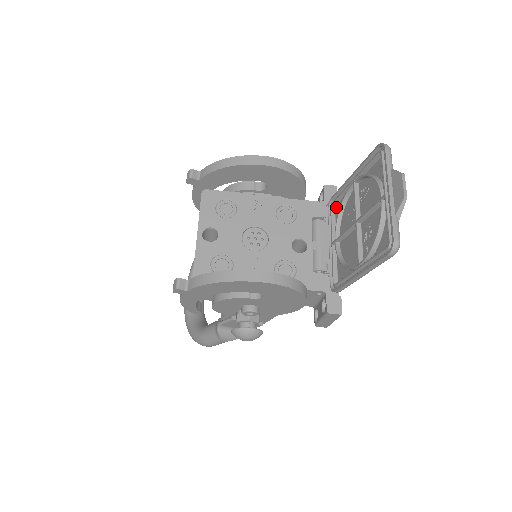
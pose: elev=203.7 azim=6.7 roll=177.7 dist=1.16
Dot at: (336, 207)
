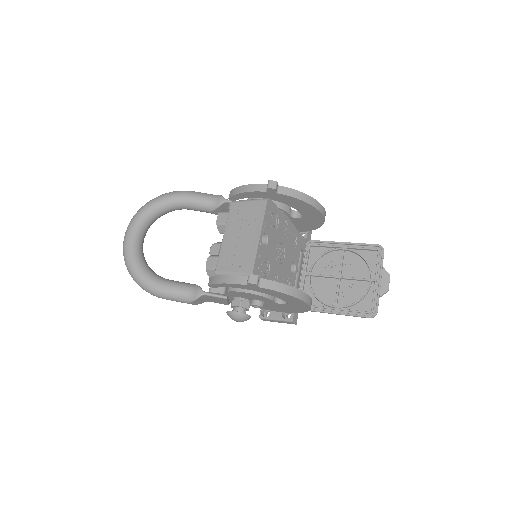
Dot at: (313, 248)
